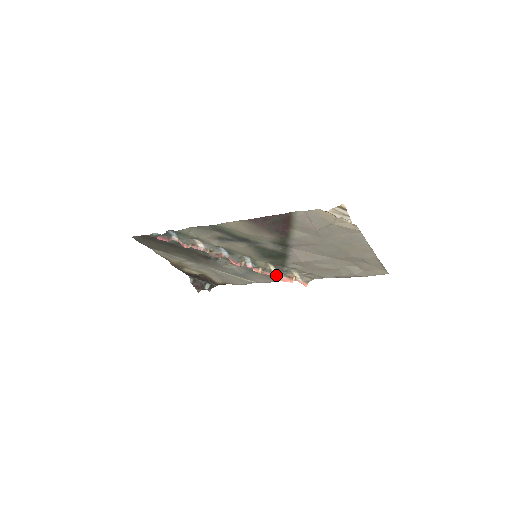
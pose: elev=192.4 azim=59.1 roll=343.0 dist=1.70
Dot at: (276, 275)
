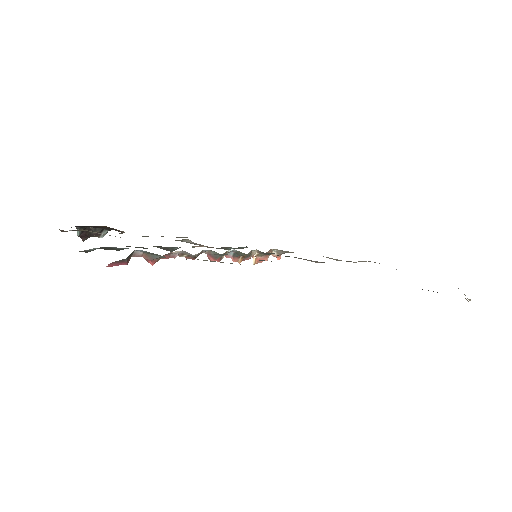
Dot at: (254, 256)
